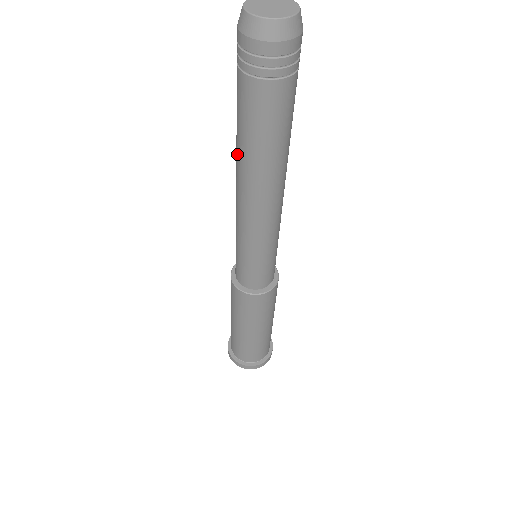
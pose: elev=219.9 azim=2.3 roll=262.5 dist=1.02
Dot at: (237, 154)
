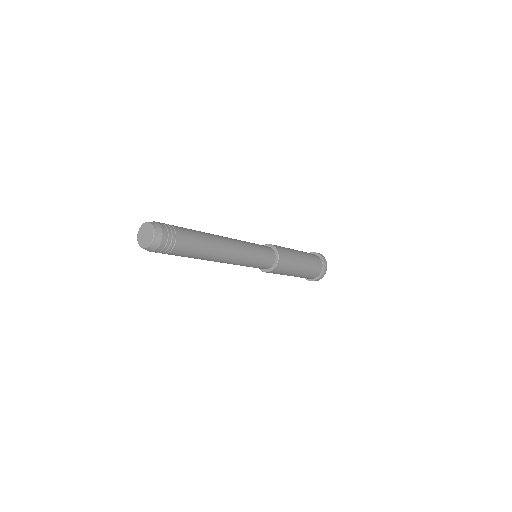
Dot at: occluded
